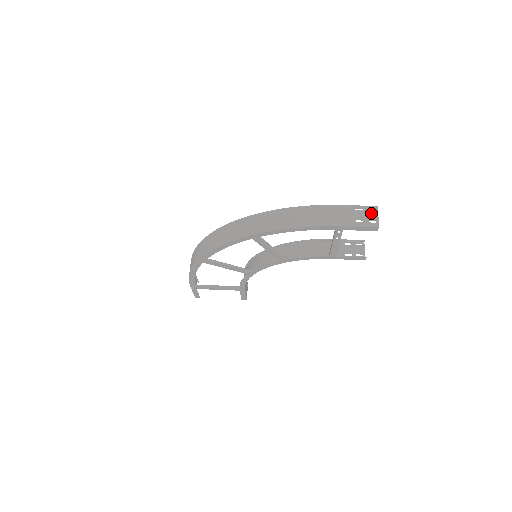
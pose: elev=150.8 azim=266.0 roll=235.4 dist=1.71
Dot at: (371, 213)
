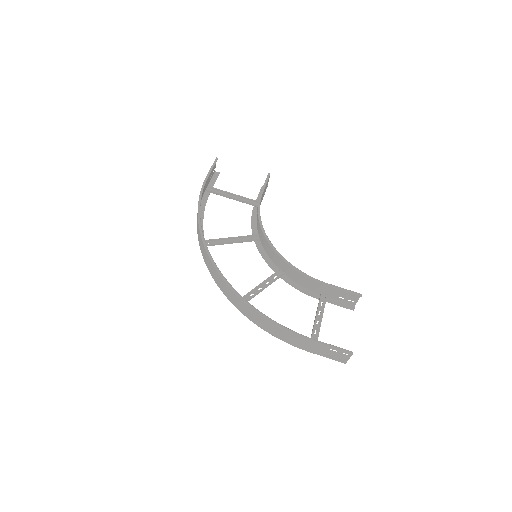
Dot at: (343, 356)
